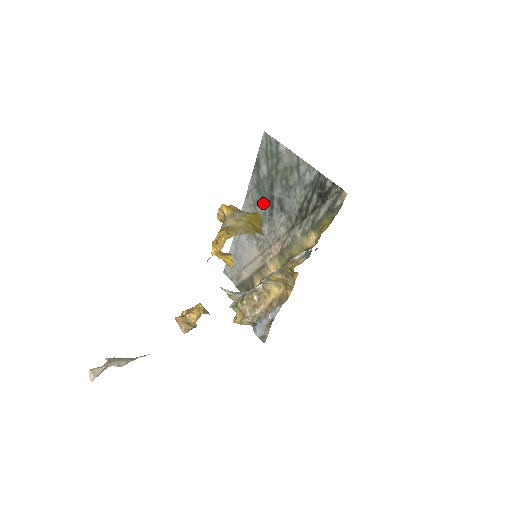
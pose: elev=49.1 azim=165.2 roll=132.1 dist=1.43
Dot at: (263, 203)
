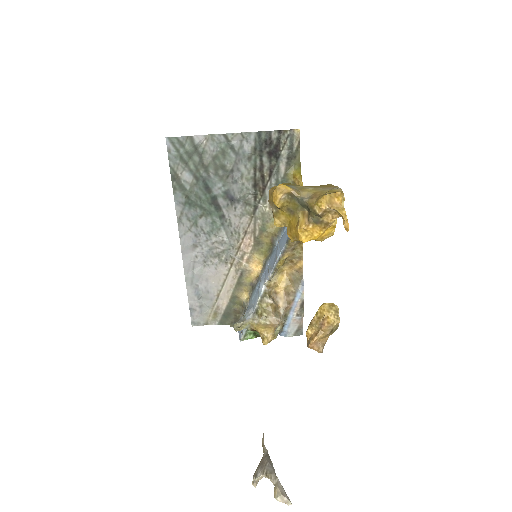
Dot at: (205, 213)
